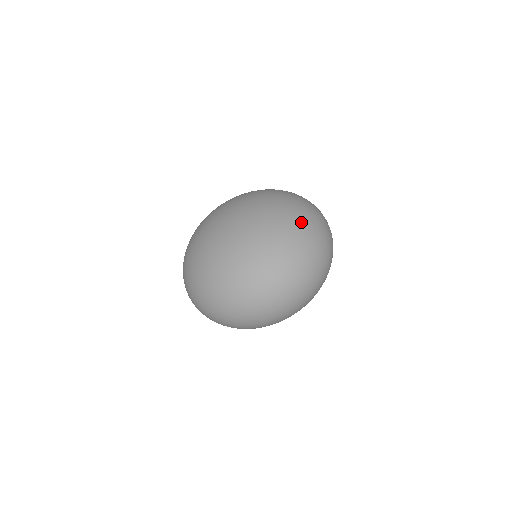
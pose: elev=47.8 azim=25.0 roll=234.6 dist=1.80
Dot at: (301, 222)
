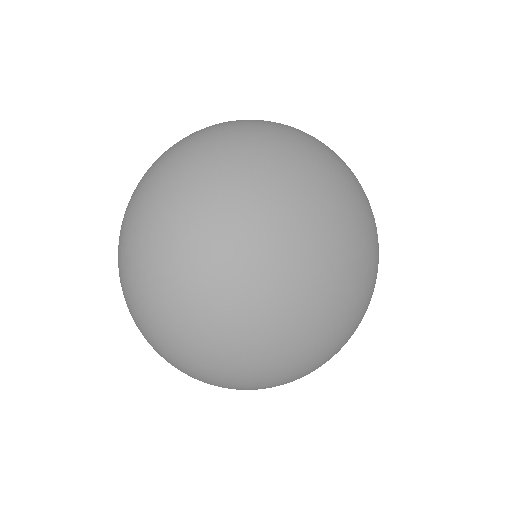
Dot at: (337, 351)
